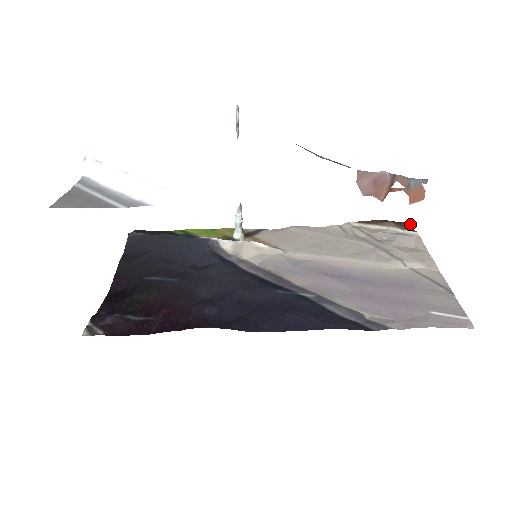
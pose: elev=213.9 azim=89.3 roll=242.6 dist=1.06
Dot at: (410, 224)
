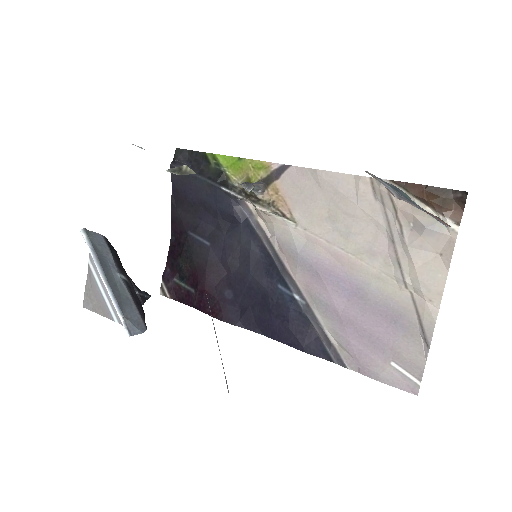
Dot at: (465, 198)
